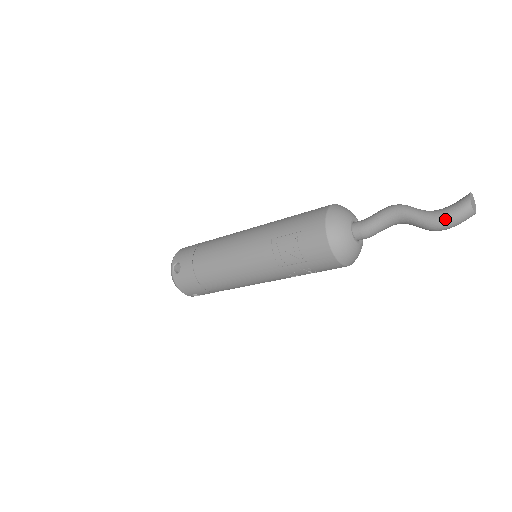
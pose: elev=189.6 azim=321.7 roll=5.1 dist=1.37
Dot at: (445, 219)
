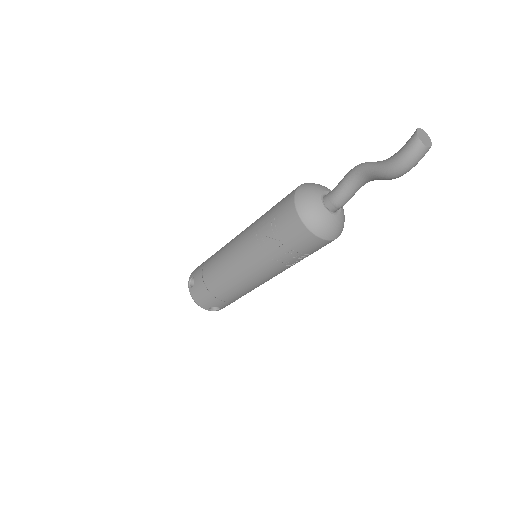
Dot at: (398, 160)
